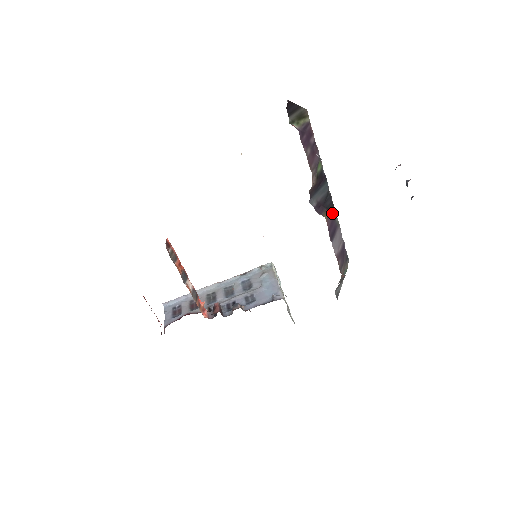
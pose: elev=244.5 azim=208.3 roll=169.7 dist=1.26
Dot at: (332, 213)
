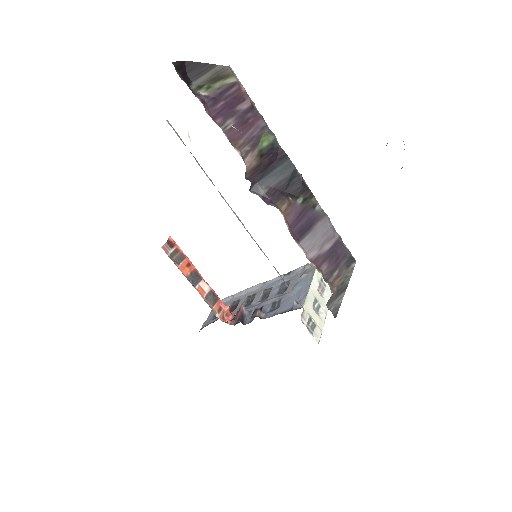
Dot at: (304, 201)
